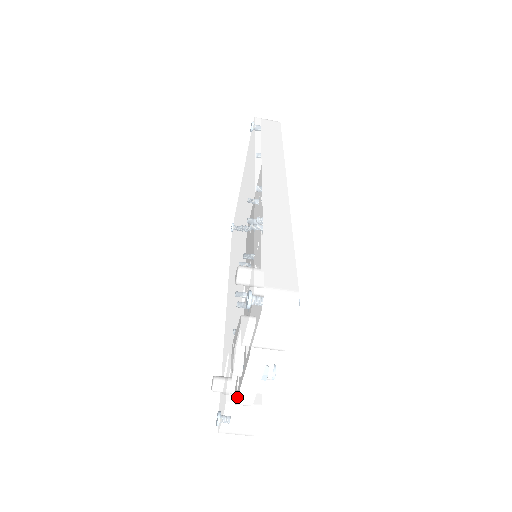
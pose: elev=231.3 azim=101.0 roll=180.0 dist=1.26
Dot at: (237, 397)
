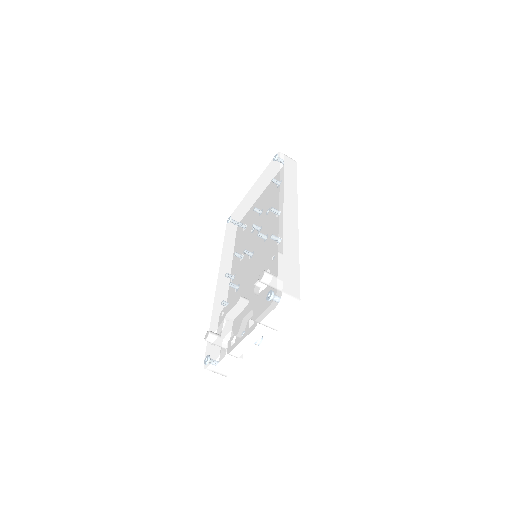
Dot at: (232, 350)
